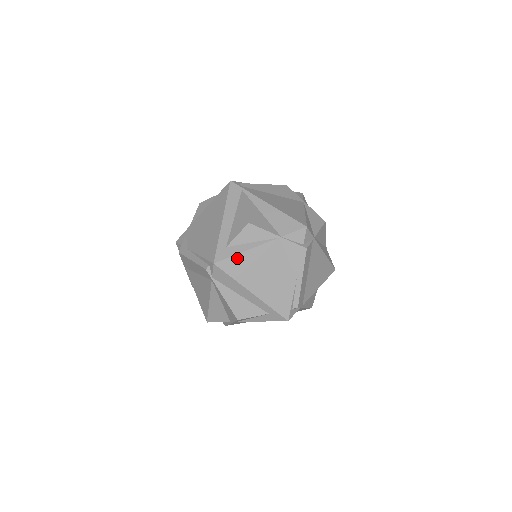
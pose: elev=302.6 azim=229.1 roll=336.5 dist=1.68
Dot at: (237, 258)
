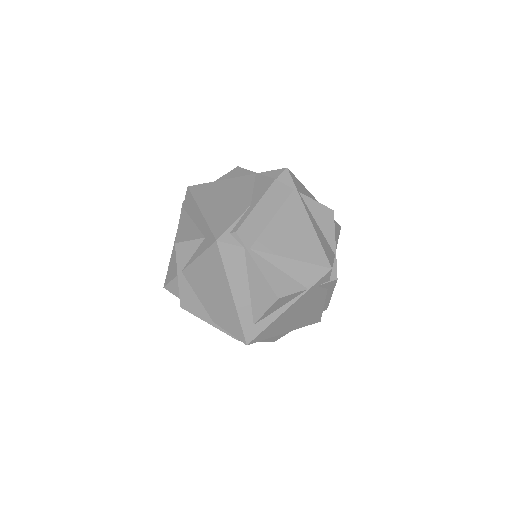
Dot at: (209, 185)
